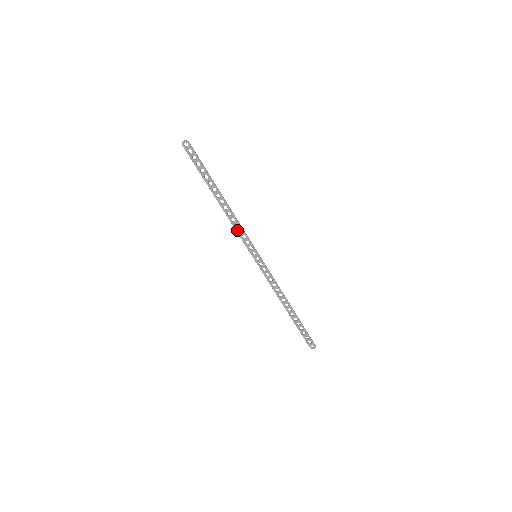
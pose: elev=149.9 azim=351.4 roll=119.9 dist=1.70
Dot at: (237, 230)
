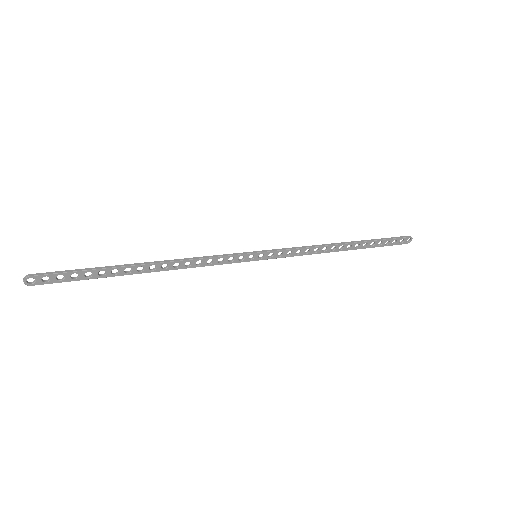
Dot at: (205, 265)
